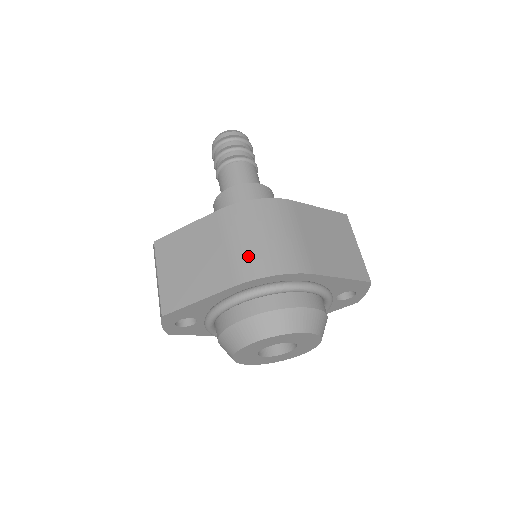
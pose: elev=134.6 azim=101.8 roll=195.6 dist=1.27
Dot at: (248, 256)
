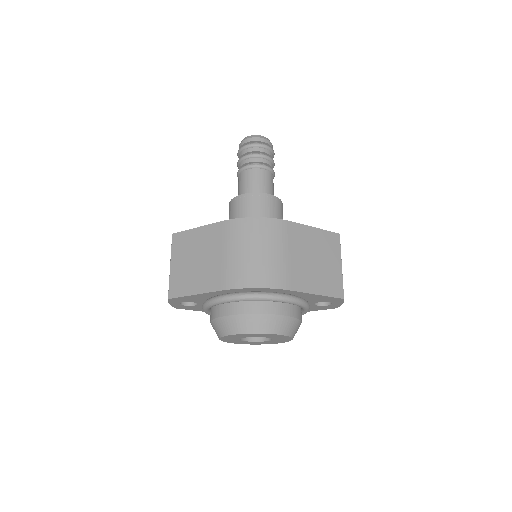
Dot at: (239, 267)
